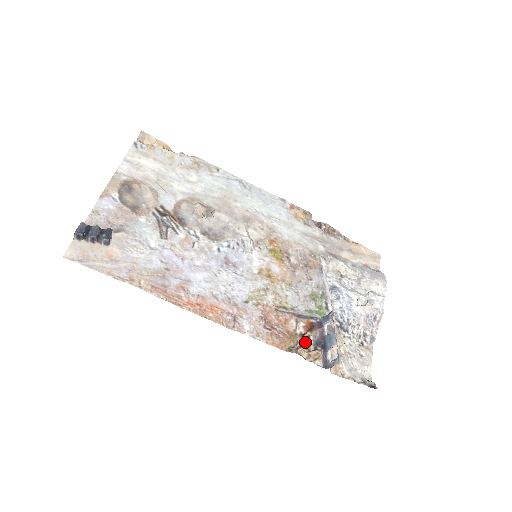
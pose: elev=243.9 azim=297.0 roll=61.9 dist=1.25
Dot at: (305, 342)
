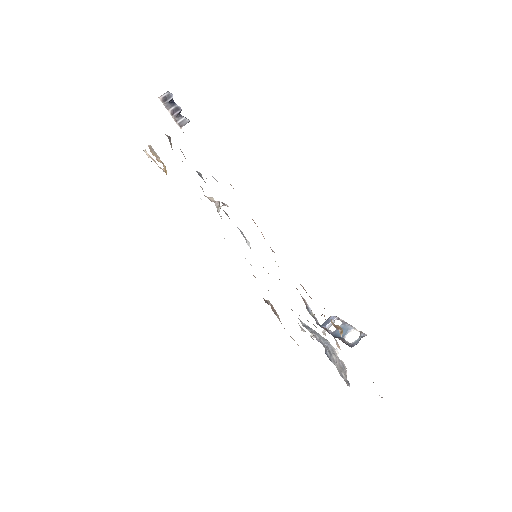
Dot at: occluded
